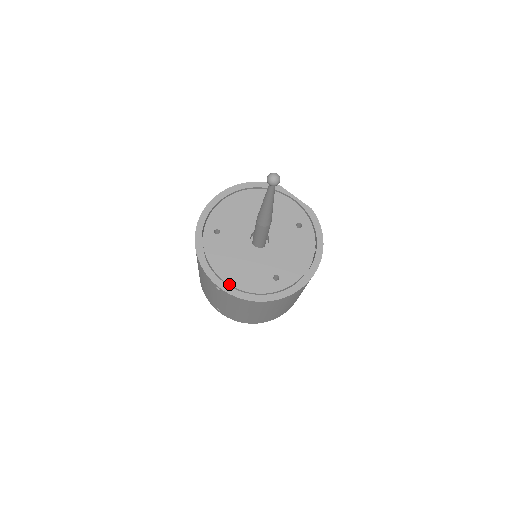
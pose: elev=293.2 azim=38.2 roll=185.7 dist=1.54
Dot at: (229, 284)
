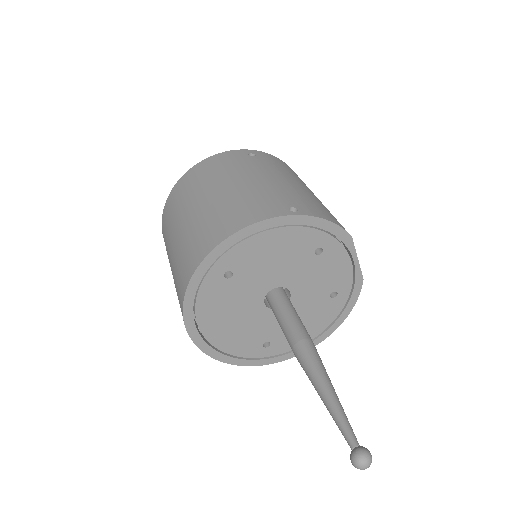
Dot at: (207, 340)
